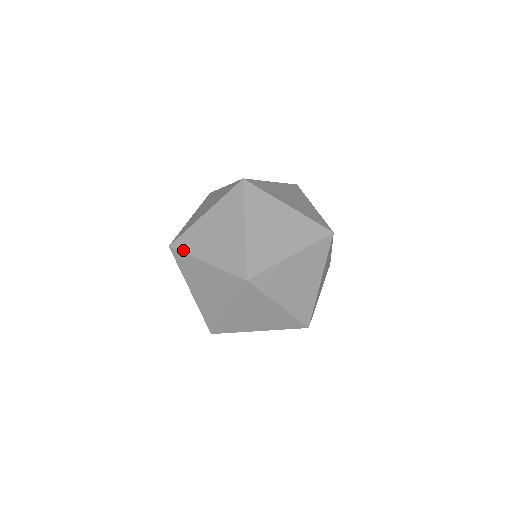
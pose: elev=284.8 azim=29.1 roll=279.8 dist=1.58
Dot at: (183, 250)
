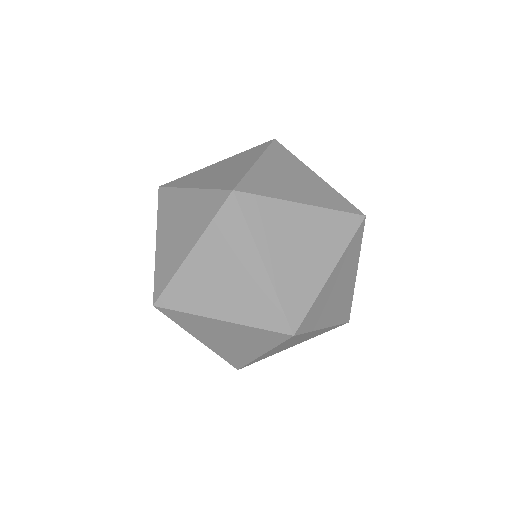
Dot at: (261, 193)
